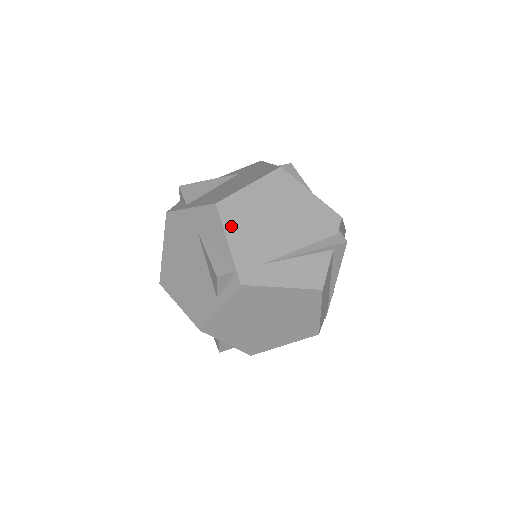
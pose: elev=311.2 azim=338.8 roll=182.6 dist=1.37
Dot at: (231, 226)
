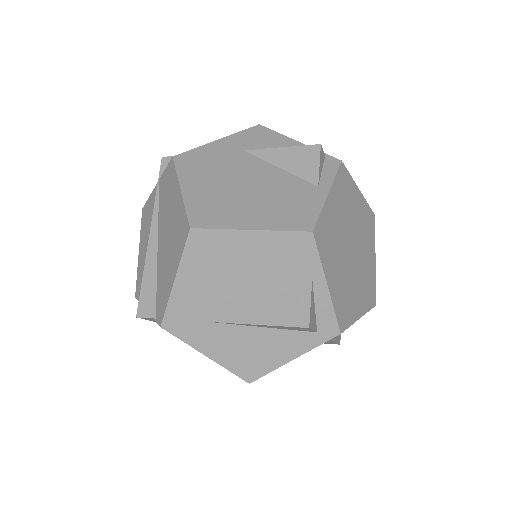
Dot at: occluded
